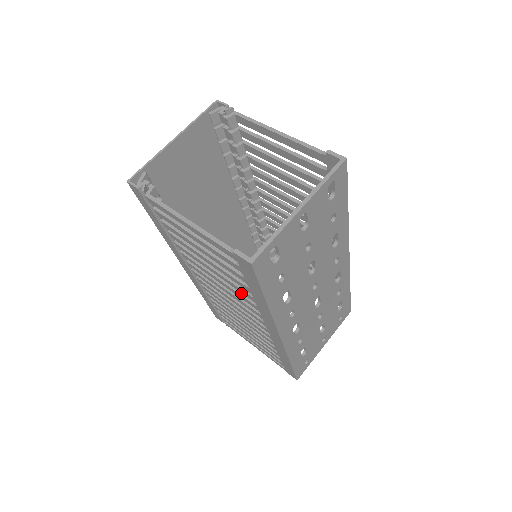
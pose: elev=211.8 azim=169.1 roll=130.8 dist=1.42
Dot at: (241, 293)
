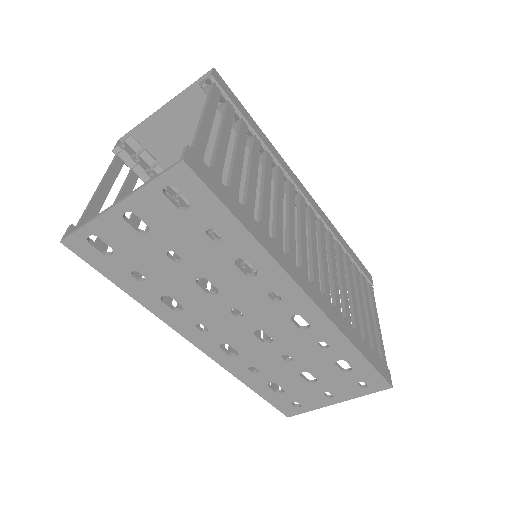
Dot at: occluded
